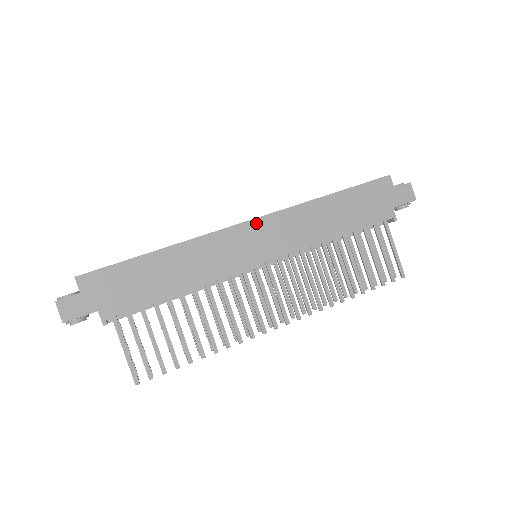
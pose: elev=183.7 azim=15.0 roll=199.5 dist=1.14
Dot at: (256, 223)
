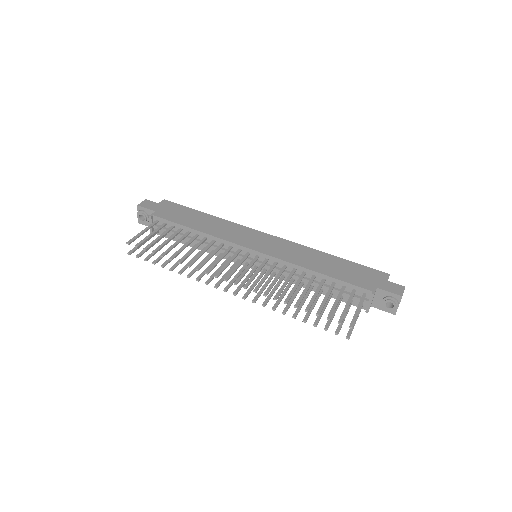
Dot at: (271, 237)
